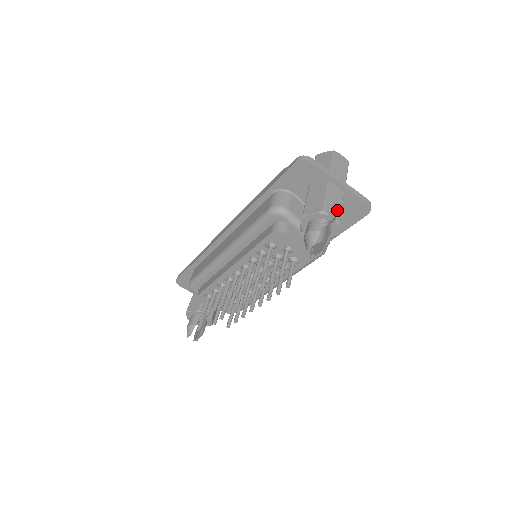
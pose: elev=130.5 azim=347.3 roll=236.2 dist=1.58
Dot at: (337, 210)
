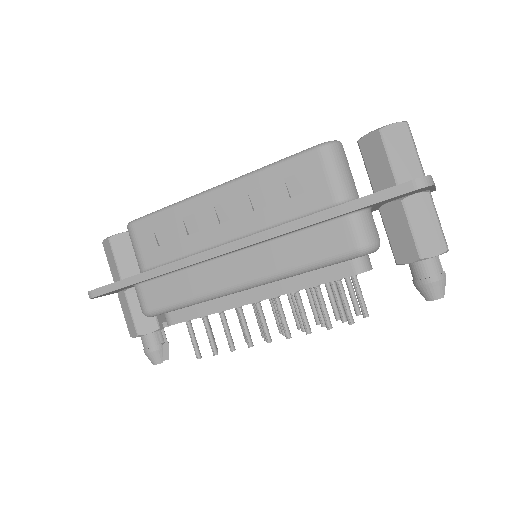
Dot at: occluded
